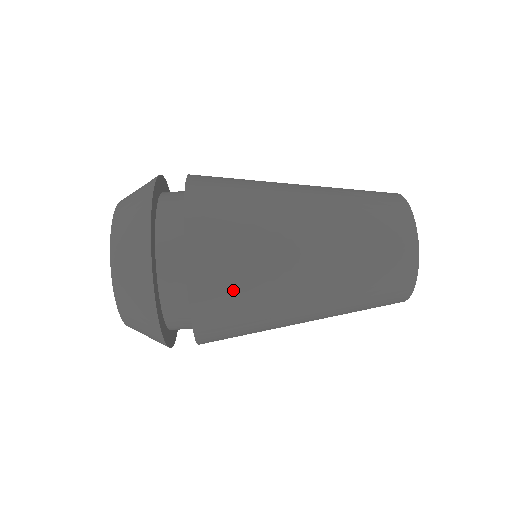
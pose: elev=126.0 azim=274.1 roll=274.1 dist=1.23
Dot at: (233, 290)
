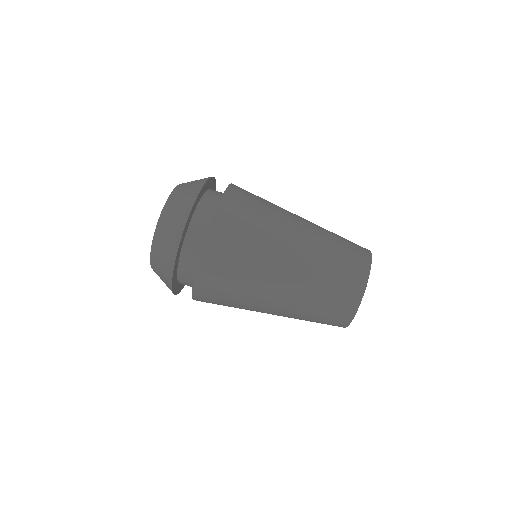
Dot at: occluded
